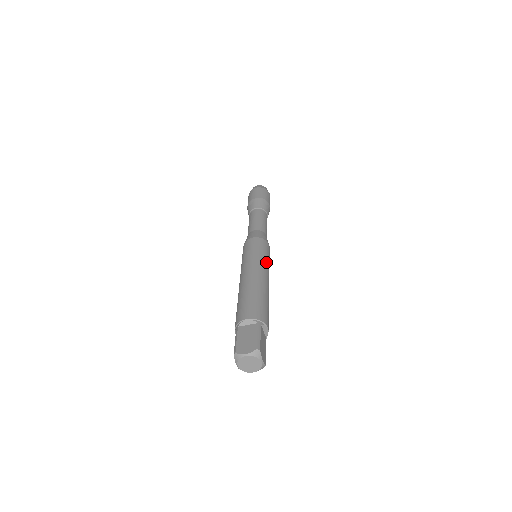
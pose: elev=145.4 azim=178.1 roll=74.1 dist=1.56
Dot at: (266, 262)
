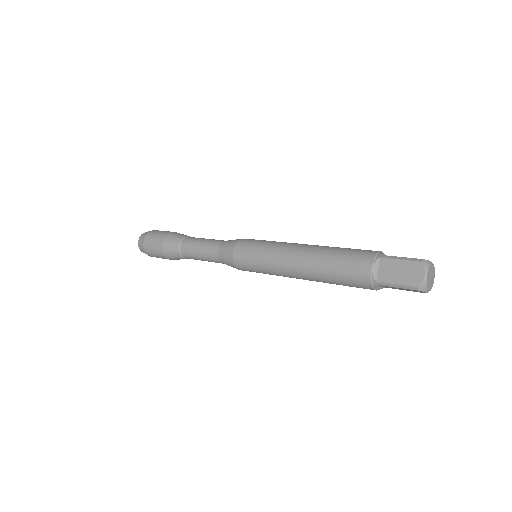
Dot at: occluded
